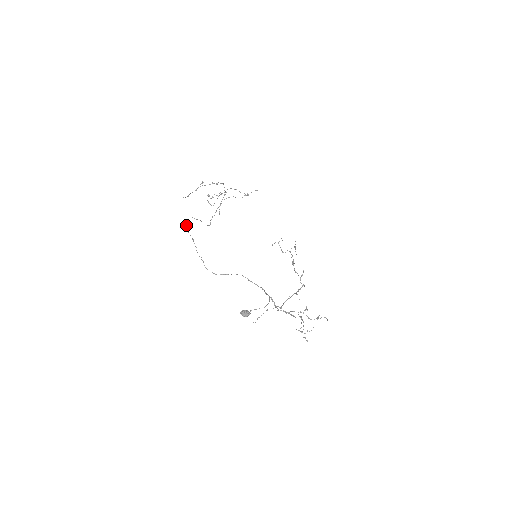
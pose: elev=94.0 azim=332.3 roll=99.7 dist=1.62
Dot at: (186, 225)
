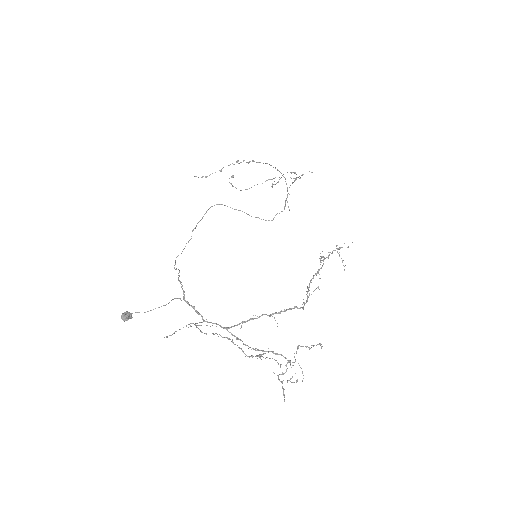
Dot at: occluded
